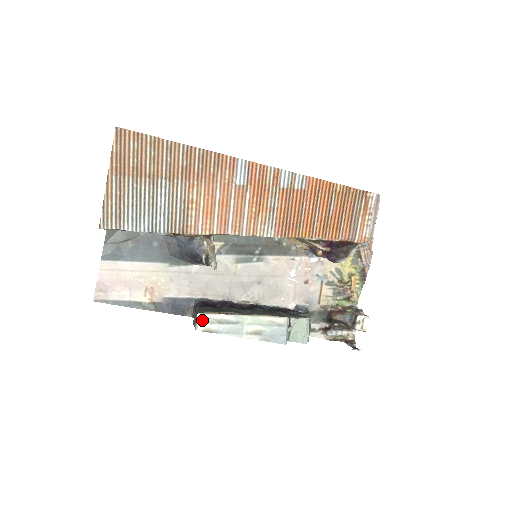
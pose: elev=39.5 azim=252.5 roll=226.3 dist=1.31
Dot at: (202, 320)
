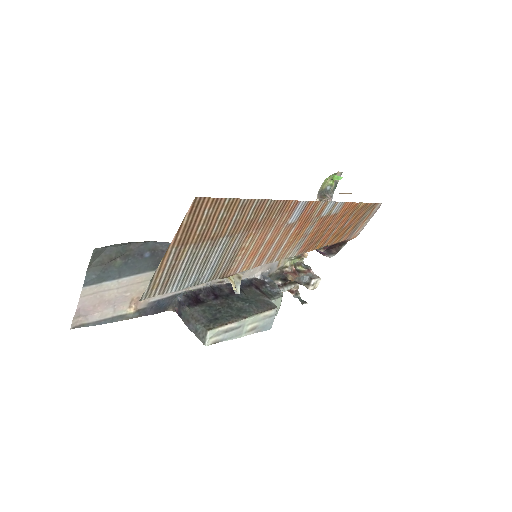
Dot at: (212, 336)
